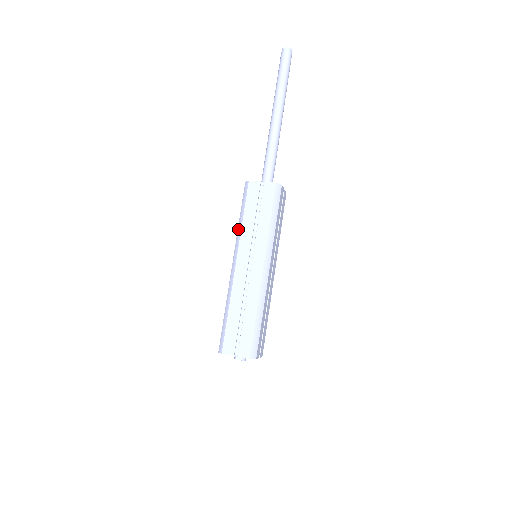
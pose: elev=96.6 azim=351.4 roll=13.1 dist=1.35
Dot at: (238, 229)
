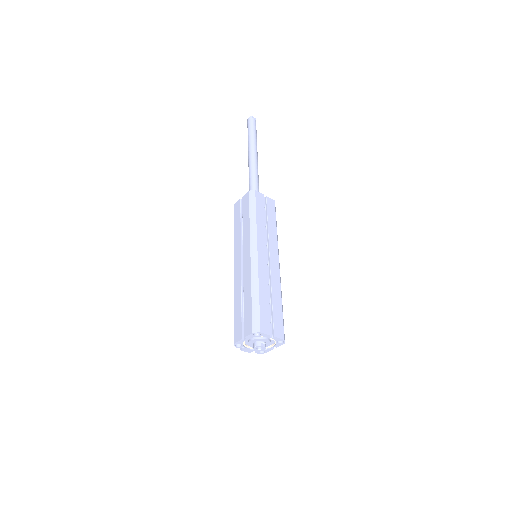
Dot at: (251, 225)
